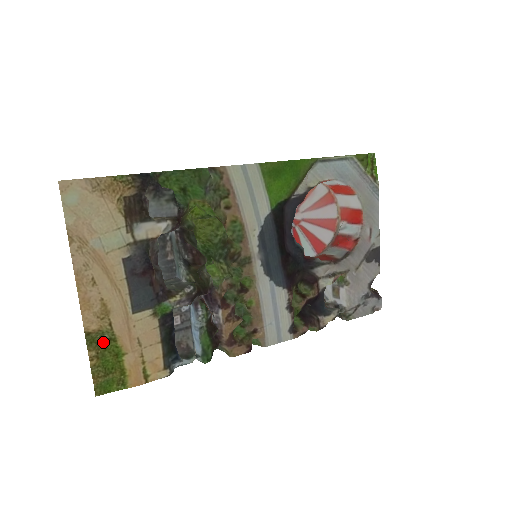
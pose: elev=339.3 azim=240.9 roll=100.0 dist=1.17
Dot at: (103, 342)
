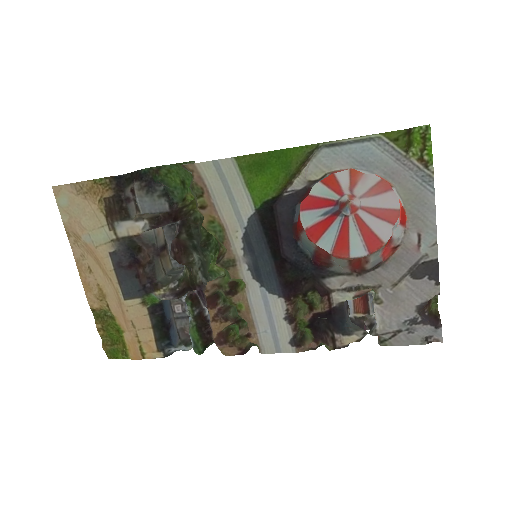
Dot at: (107, 318)
